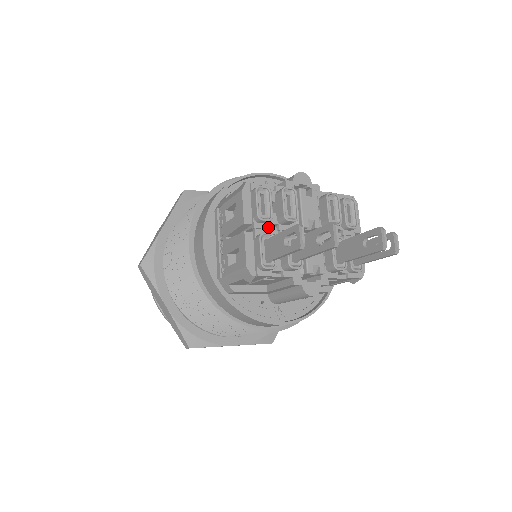
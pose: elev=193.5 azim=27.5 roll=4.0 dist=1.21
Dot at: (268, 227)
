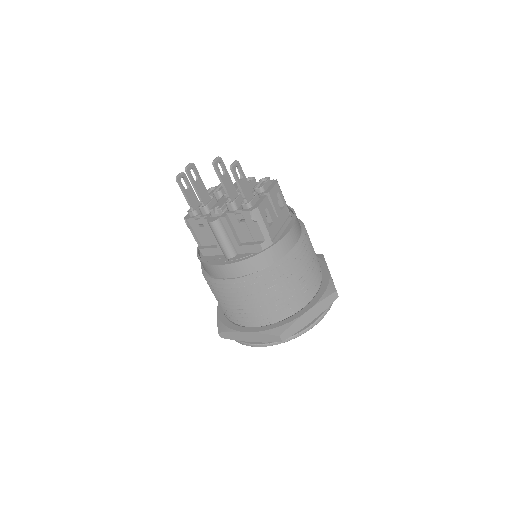
Dot at: occluded
